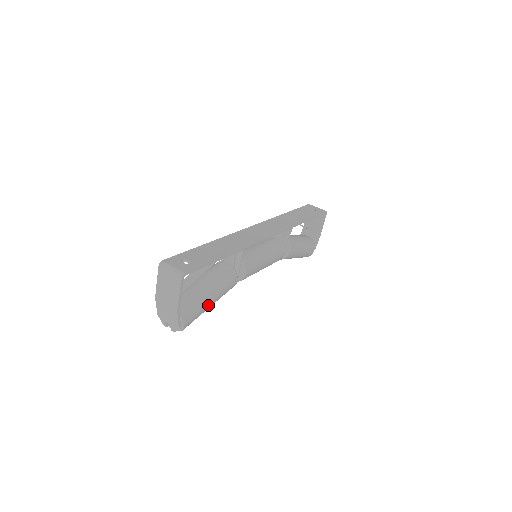
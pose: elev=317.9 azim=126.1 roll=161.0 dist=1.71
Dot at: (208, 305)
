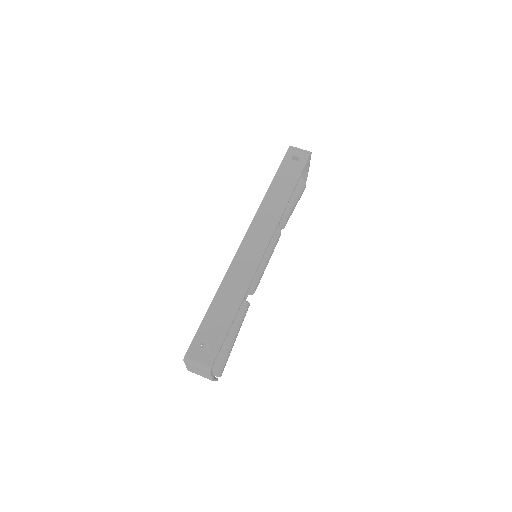
Dot at: (233, 345)
